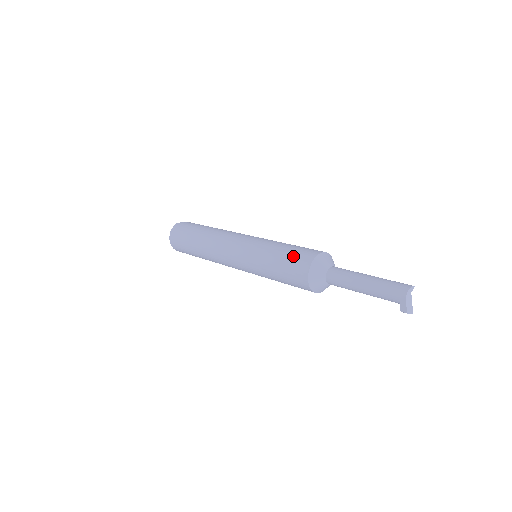
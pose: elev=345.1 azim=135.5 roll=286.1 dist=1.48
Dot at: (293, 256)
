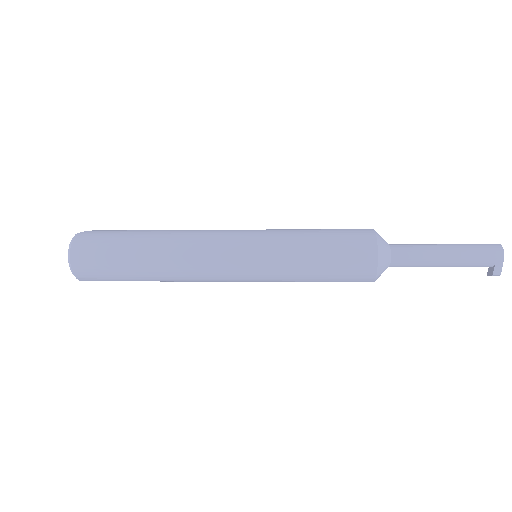
Dot at: (343, 239)
